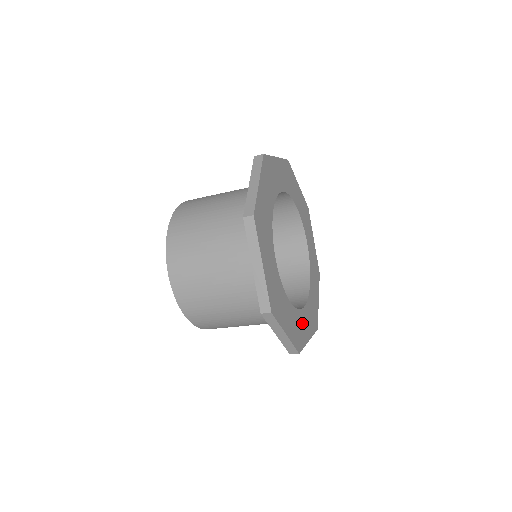
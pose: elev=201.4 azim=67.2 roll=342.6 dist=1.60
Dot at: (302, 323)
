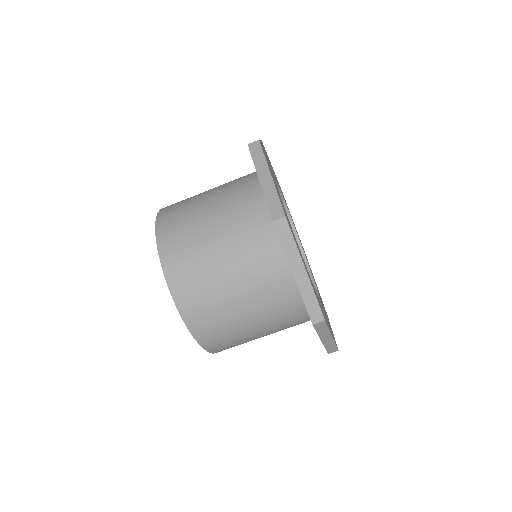
Dot at: (326, 316)
